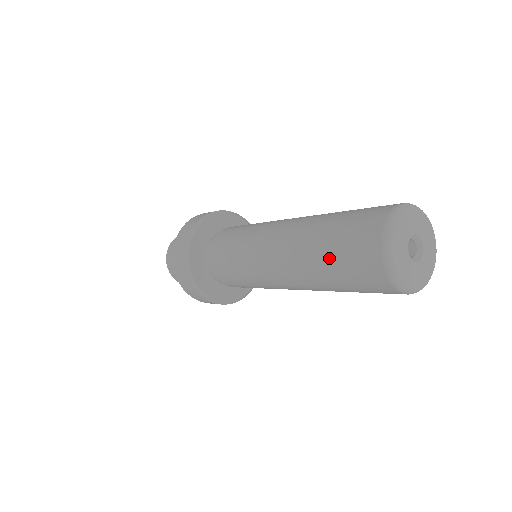
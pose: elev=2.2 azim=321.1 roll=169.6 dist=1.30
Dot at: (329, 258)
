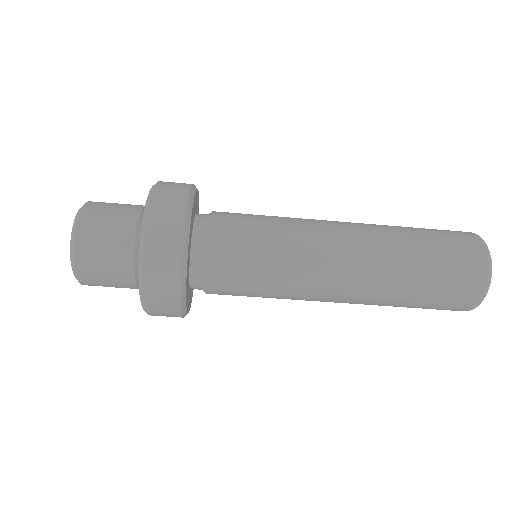
Dot at: (426, 240)
